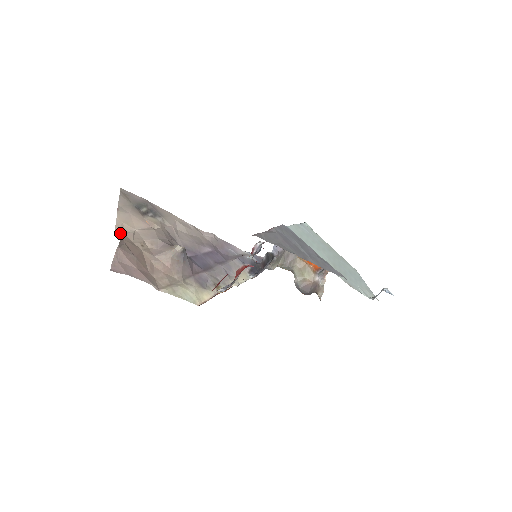
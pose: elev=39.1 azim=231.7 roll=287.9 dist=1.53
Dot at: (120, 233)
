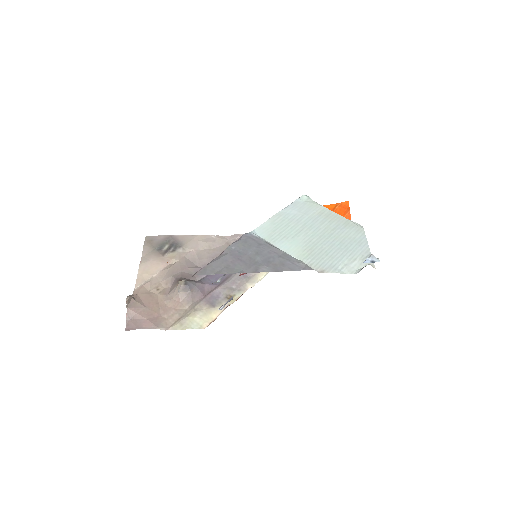
Dot at: (139, 287)
